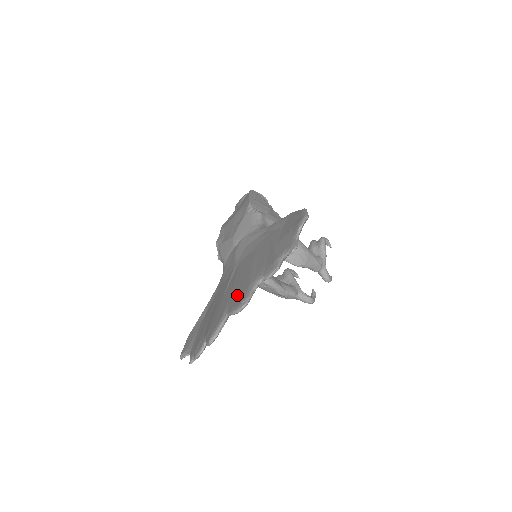
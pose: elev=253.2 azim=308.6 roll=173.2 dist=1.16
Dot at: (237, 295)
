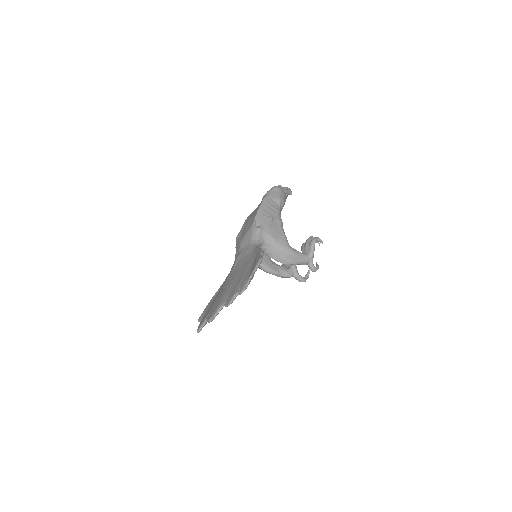
Dot at: (214, 308)
